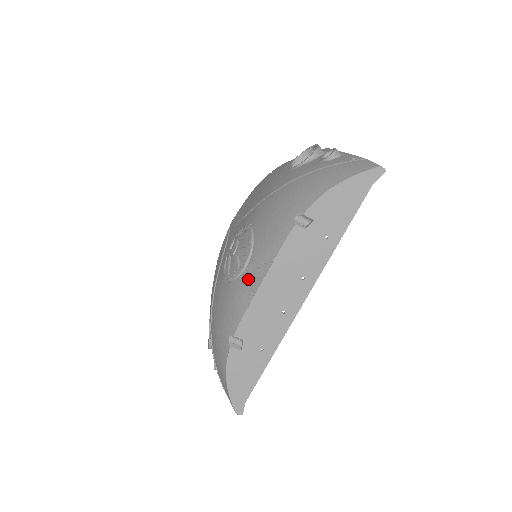
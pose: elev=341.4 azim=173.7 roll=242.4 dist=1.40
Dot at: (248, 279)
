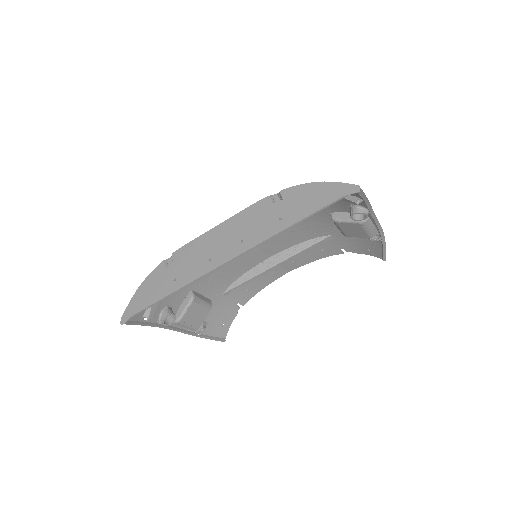
Dot at: occluded
